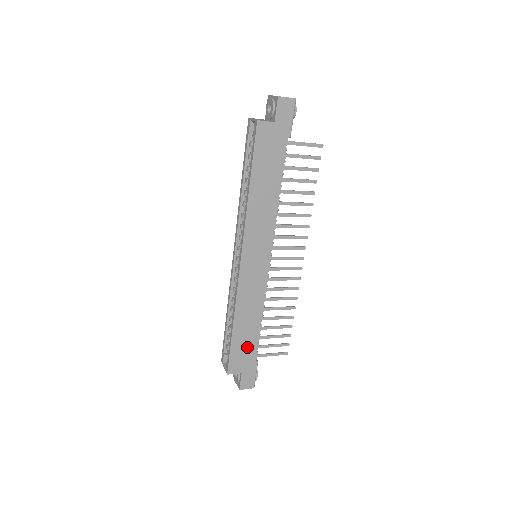
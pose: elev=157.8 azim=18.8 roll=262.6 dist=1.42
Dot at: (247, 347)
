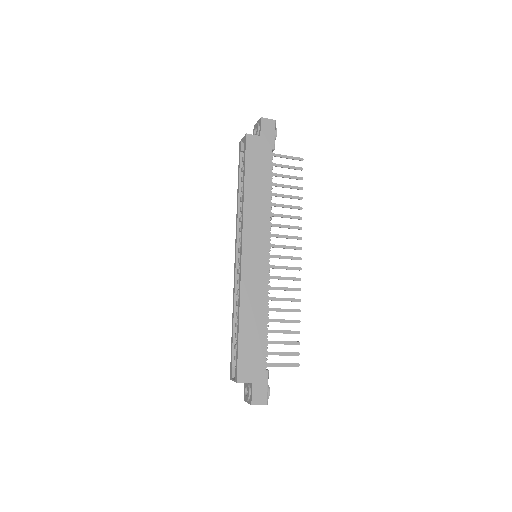
Dot at: (255, 350)
